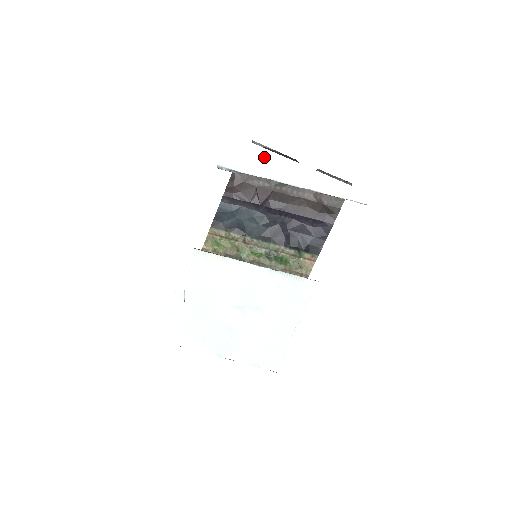
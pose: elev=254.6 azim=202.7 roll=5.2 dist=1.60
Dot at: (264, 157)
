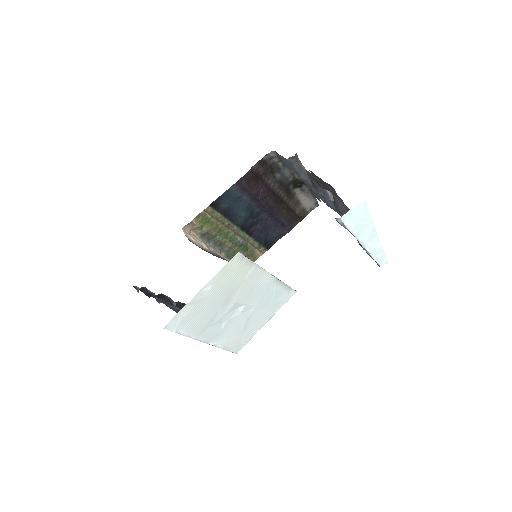
Dot at: (366, 223)
